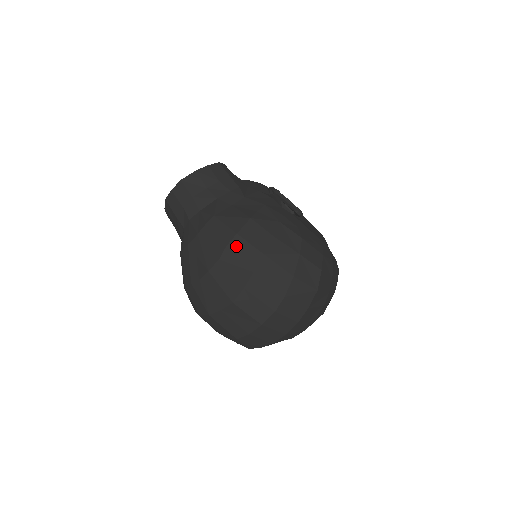
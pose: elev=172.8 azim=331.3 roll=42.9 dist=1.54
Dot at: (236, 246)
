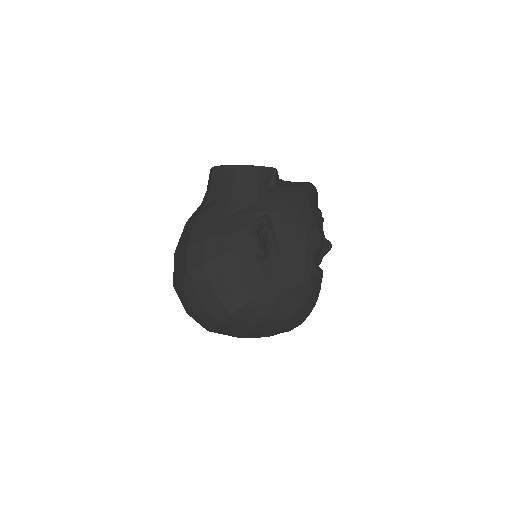
Dot at: (183, 253)
